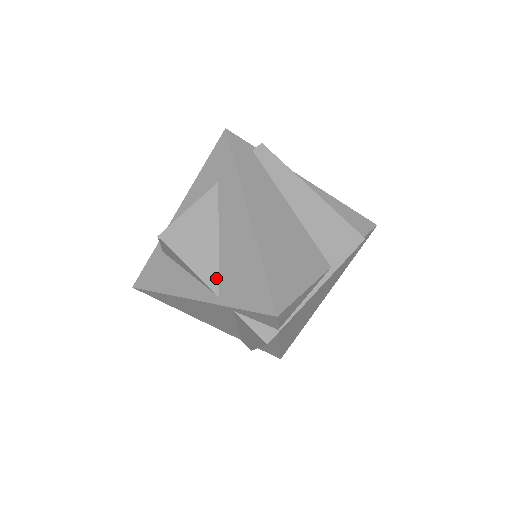
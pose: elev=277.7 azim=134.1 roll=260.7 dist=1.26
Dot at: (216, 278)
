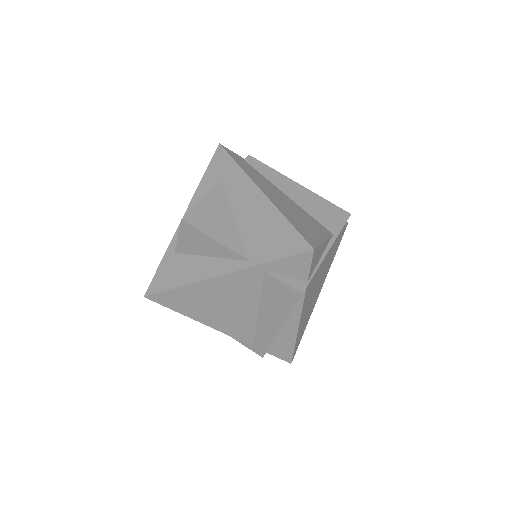
Dot at: (242, 247)
